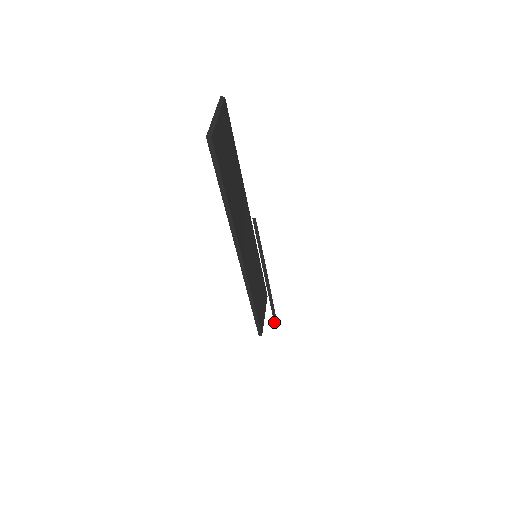
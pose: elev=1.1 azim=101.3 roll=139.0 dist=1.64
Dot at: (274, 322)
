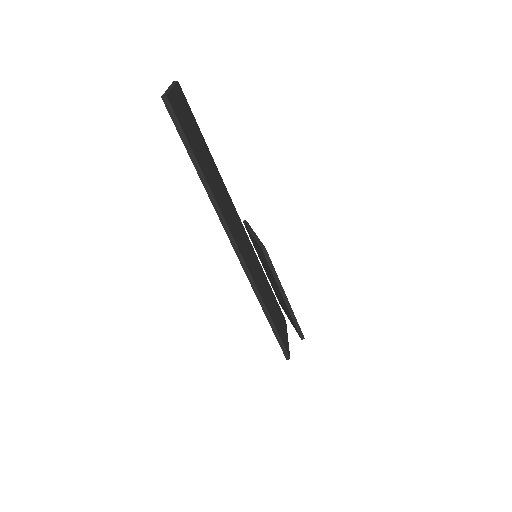
Dot at: (297, 330)
